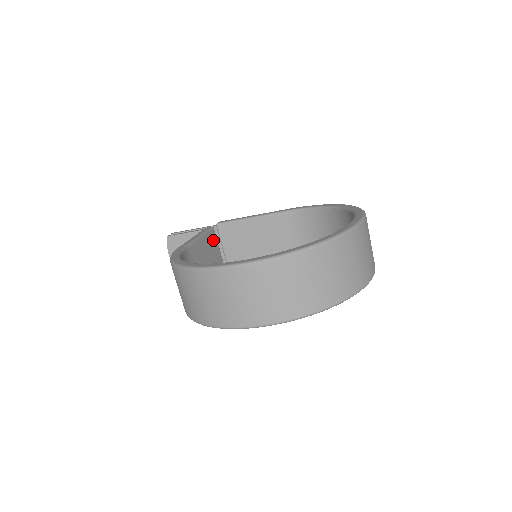
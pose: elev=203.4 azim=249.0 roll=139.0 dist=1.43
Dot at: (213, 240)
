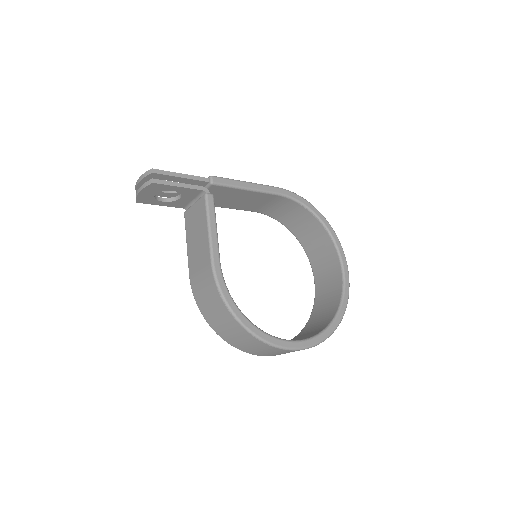
Dot at: occluded
